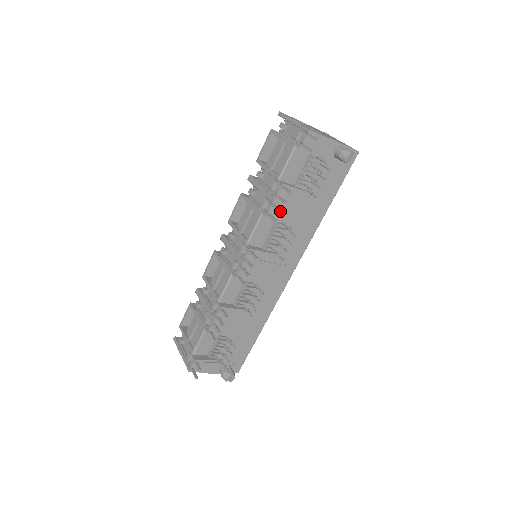
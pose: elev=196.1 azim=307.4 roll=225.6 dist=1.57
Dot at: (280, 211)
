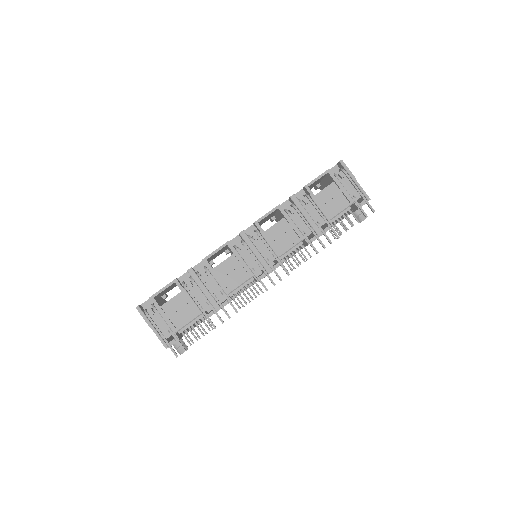
Dot at: occluded
